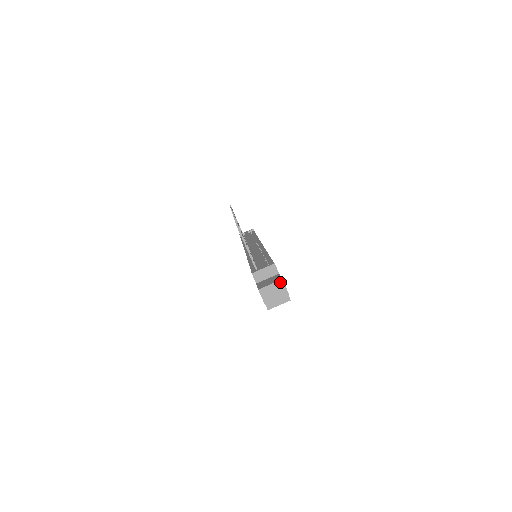
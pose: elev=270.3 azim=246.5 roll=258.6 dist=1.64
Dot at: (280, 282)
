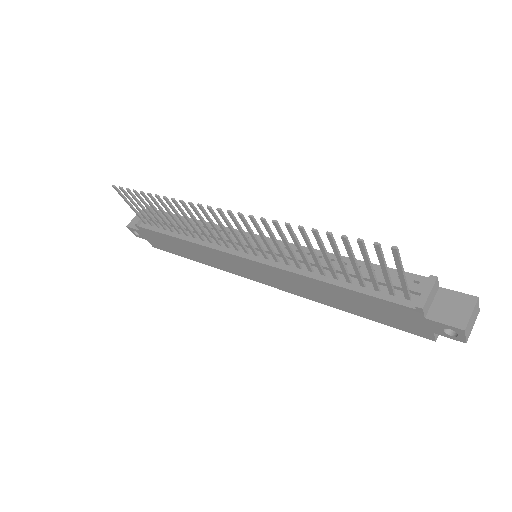
Dot at: (477, 303)
